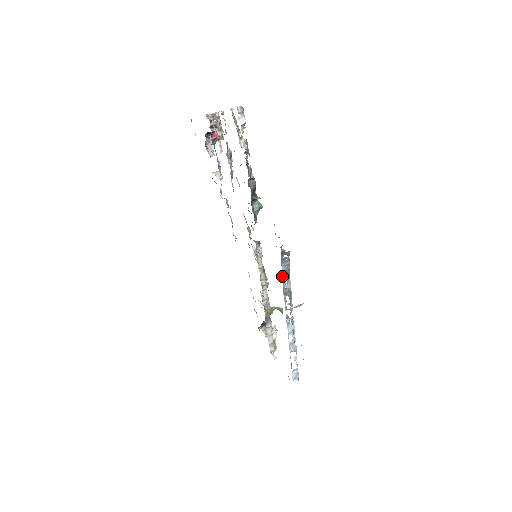
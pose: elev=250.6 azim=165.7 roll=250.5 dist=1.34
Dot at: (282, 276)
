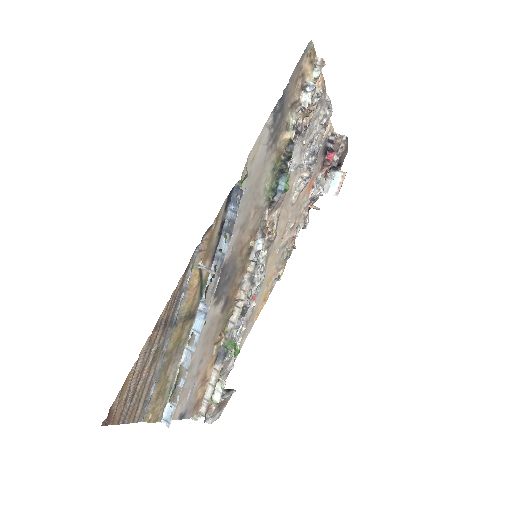
Dot at: (224, 226)
